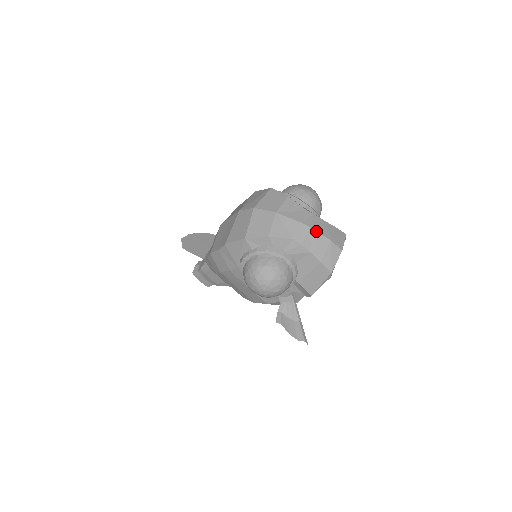
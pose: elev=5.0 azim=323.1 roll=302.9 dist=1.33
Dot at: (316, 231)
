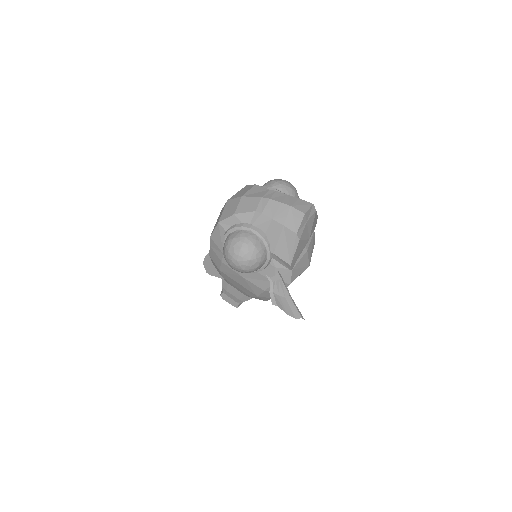
Dot at: (275, 201)
